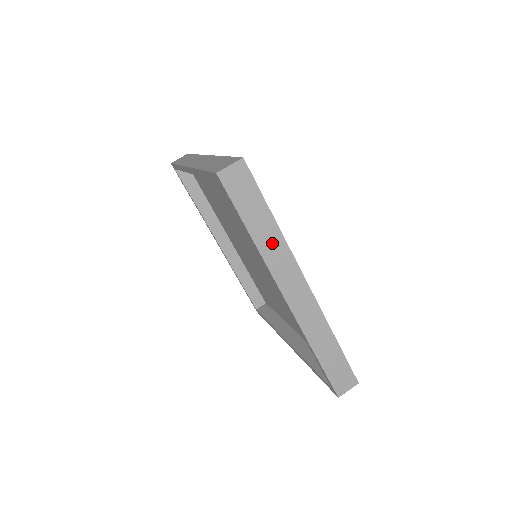
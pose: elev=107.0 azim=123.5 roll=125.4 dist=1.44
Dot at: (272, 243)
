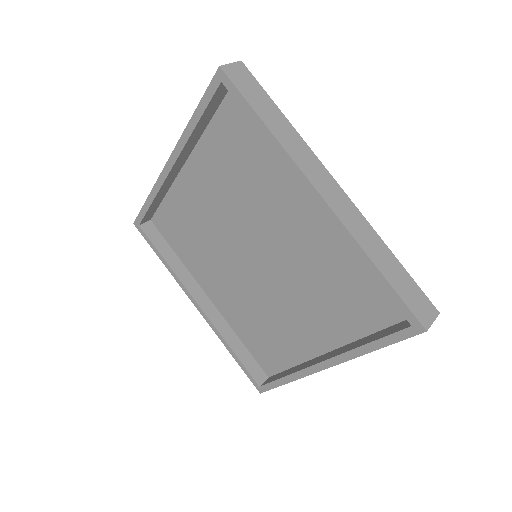
Dot at: (290, 138)
